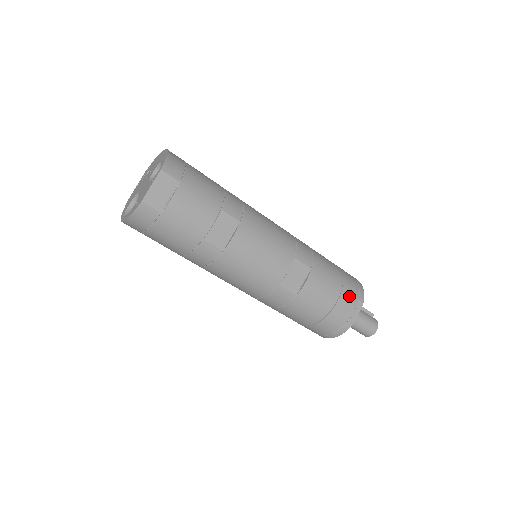
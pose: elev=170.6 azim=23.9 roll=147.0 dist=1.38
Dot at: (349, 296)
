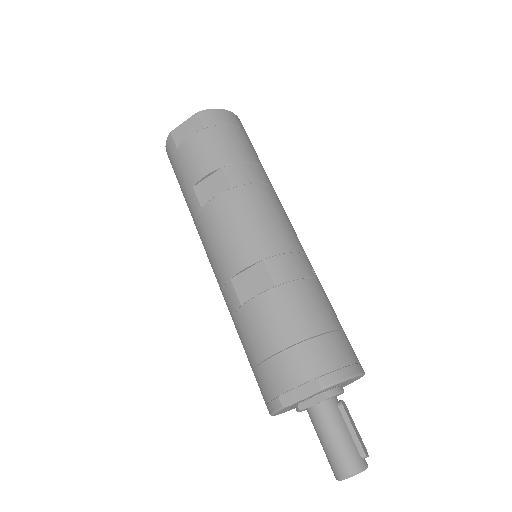
Dot at: (304, 360)
